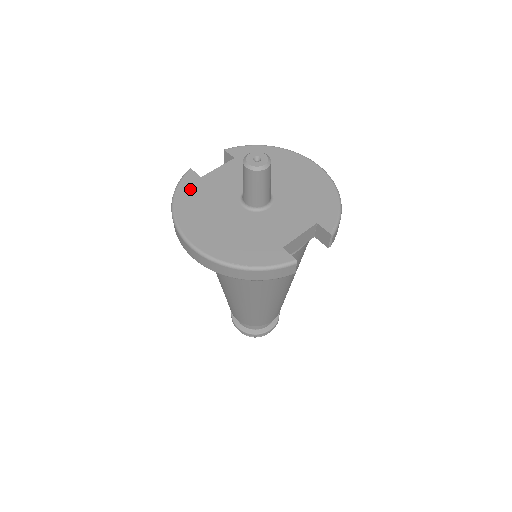
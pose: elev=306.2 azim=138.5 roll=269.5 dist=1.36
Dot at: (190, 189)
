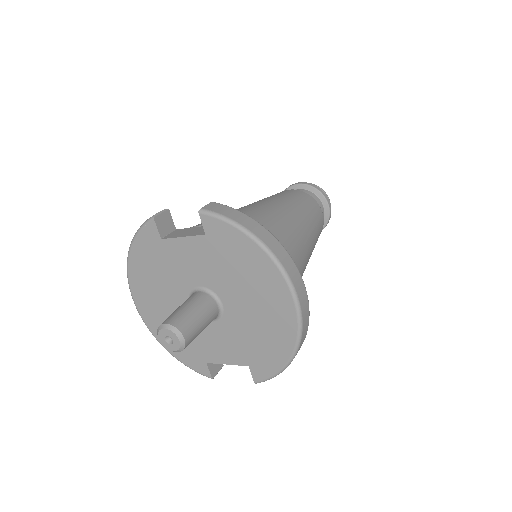
Dot at: (147, 248)
